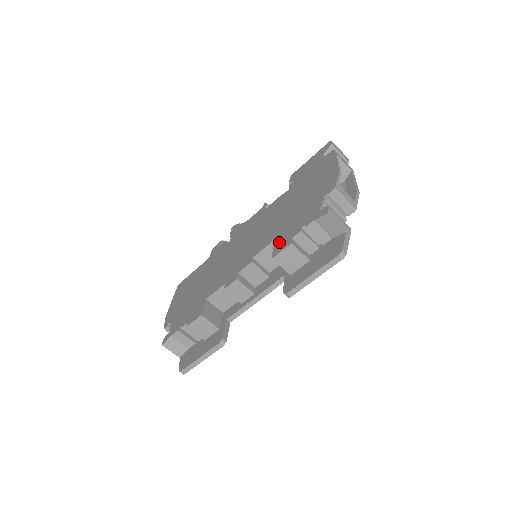
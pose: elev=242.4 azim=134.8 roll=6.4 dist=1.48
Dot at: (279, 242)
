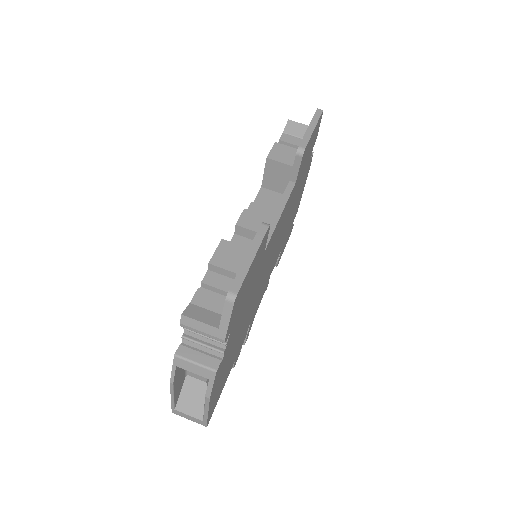
Dot at: occluded
